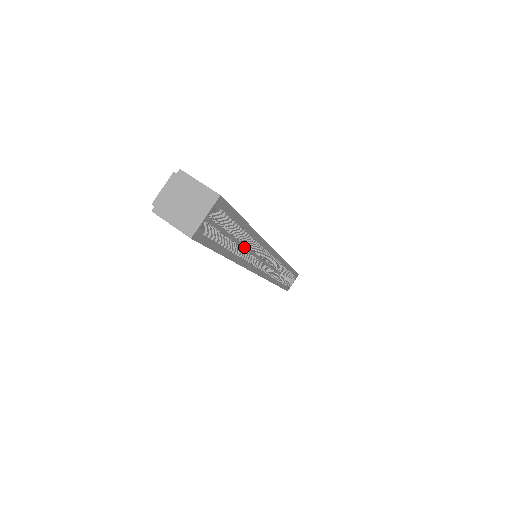
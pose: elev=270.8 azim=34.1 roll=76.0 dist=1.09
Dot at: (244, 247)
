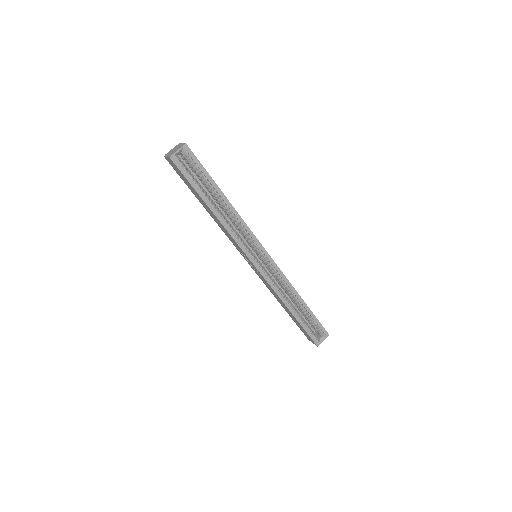
Dot at: occluded
